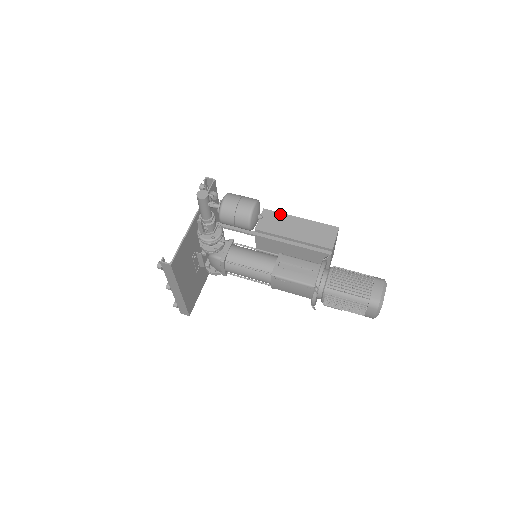
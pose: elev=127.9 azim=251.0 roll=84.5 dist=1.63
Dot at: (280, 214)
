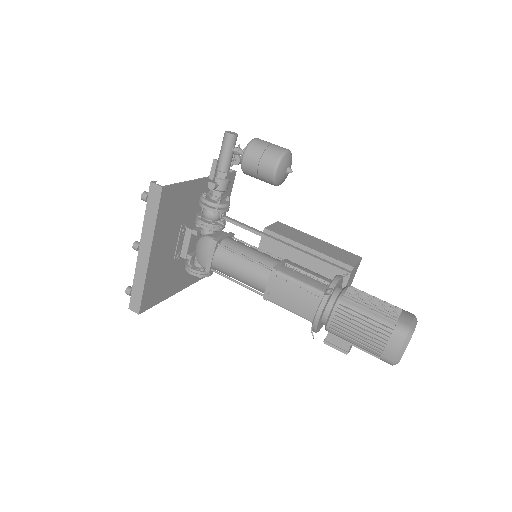
Dot at: (295, 229)
